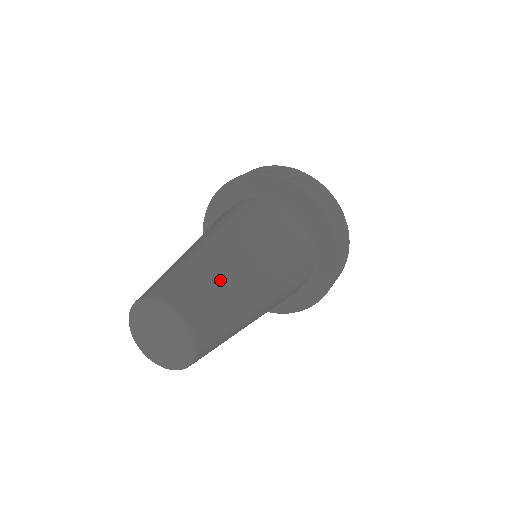
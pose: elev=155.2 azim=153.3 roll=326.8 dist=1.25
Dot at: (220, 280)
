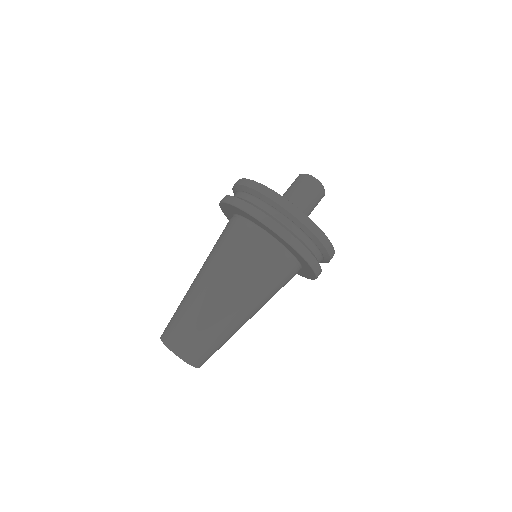
Dot at: (201, 324)
